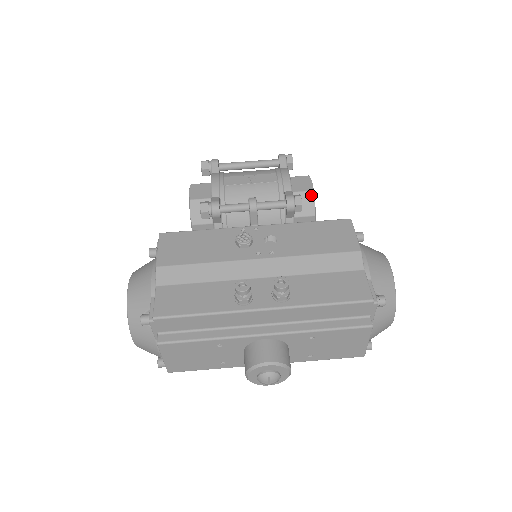
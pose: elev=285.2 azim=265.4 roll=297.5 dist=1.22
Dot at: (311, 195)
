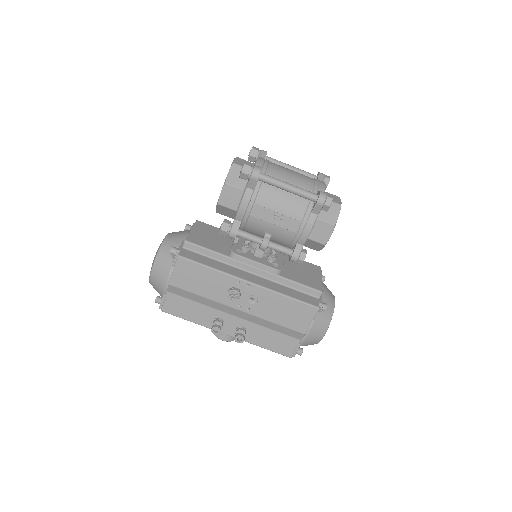
Dot at: (322, 246)
